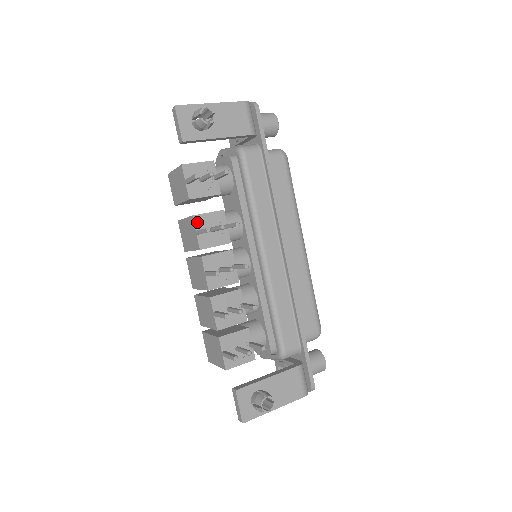
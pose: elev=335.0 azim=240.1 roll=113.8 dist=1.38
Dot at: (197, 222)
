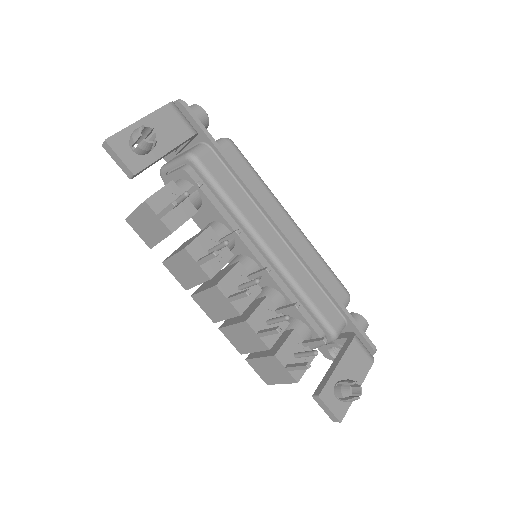
Dot at: (192, 252)
